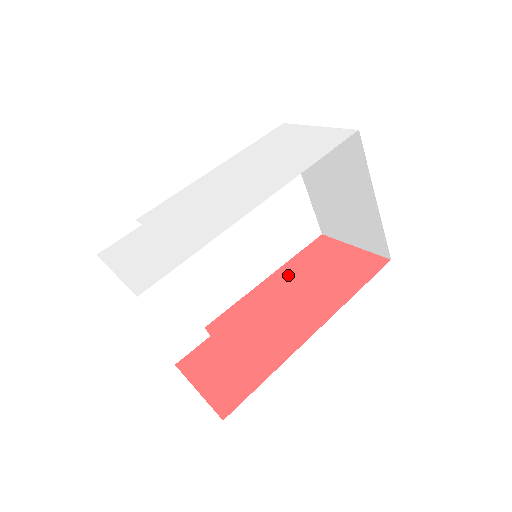
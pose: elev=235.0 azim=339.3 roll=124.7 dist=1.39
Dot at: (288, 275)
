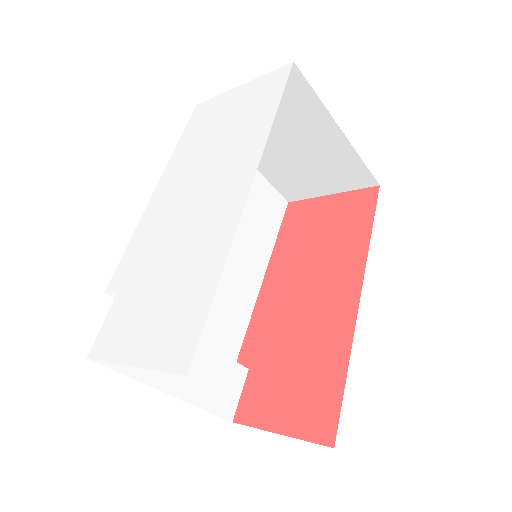
Dot at: (285, 260)
